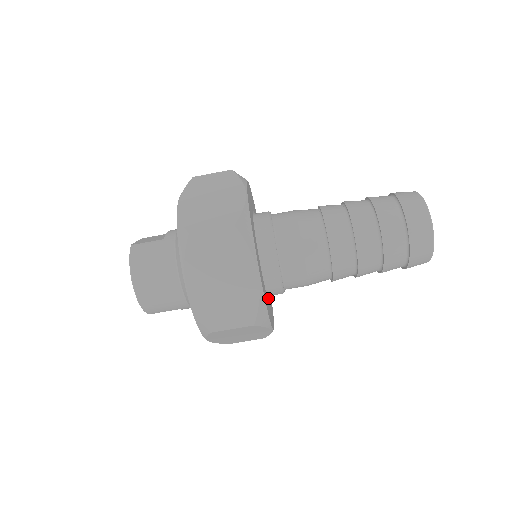
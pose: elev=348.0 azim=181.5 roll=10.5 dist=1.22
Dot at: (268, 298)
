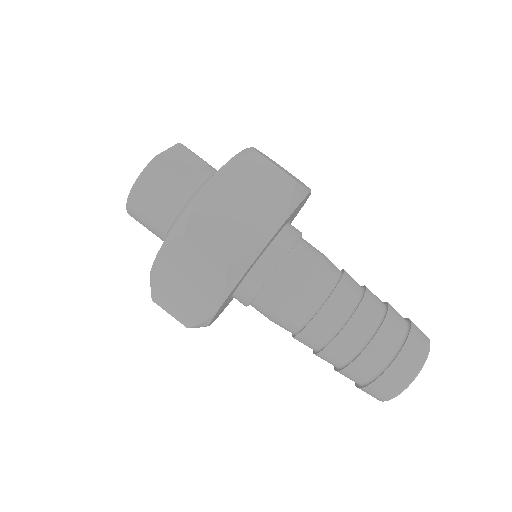
Dot at: occluded
